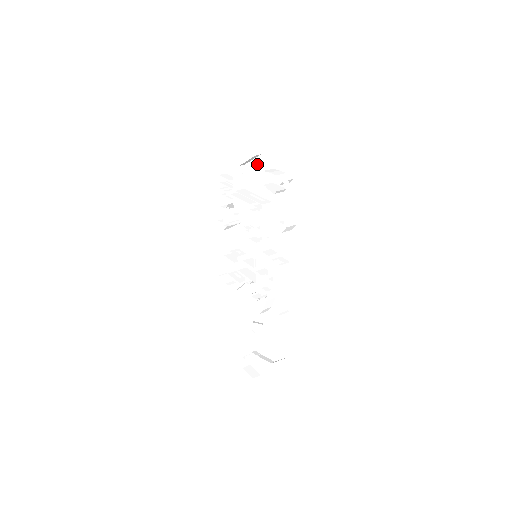
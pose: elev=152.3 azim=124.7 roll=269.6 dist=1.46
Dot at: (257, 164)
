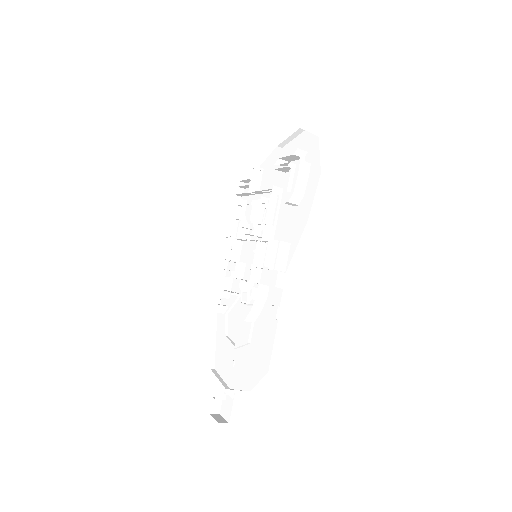
Dot at: occluded
